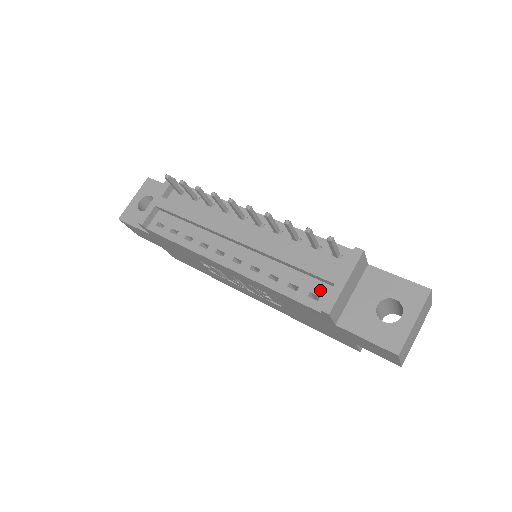
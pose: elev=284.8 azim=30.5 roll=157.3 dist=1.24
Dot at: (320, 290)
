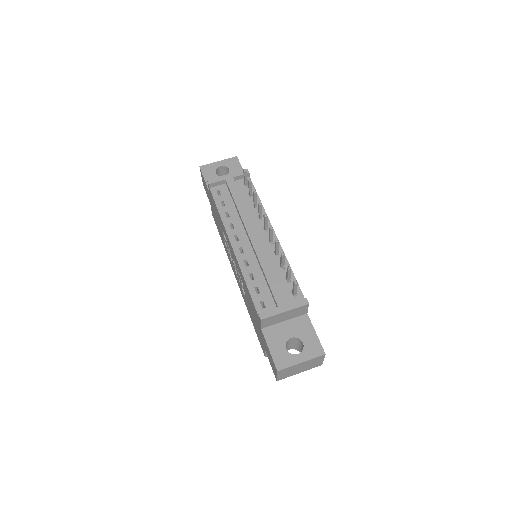
Dot at: (269, 304)
